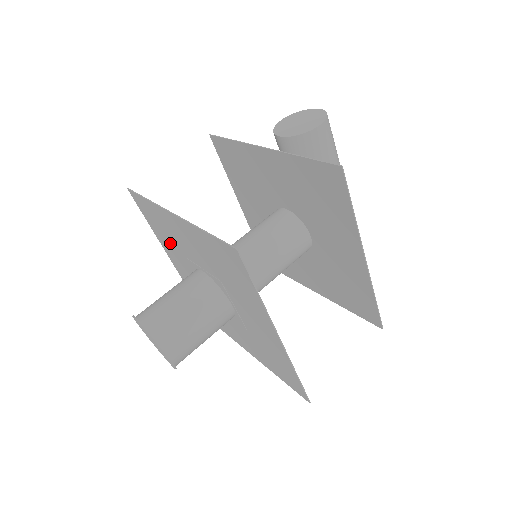
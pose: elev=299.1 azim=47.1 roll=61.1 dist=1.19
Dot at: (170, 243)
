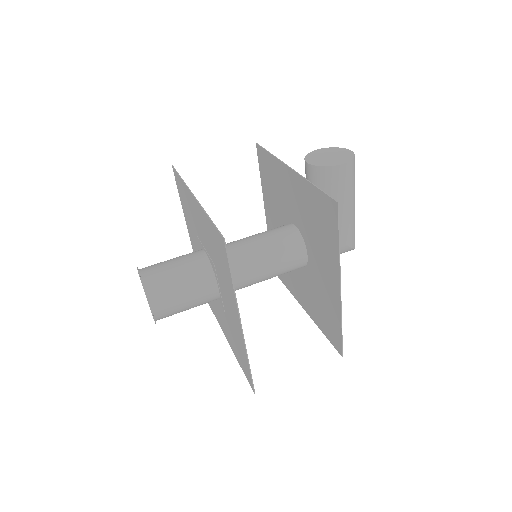
Dot at: (190, 221)
